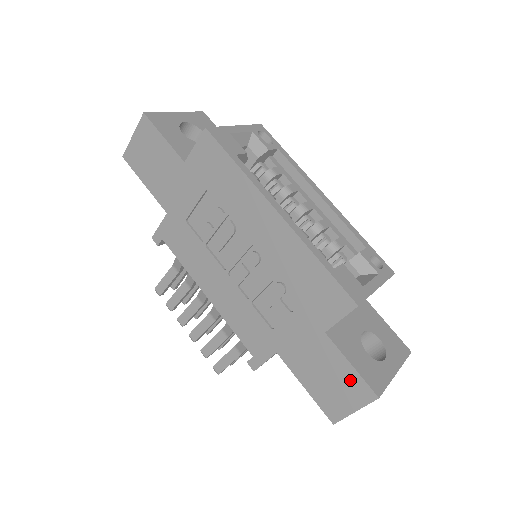
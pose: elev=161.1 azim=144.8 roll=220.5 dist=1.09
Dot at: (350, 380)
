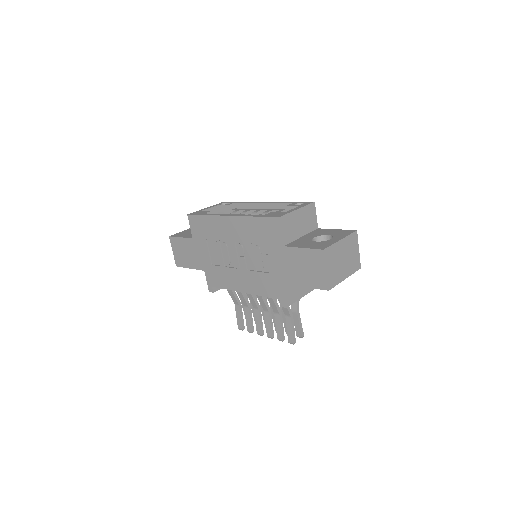
Dot at: (309, 256)
